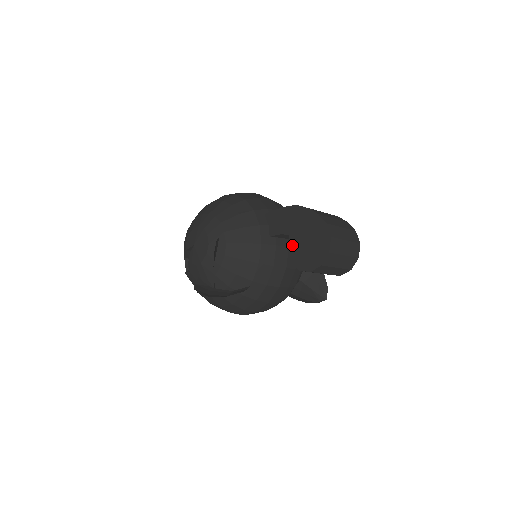
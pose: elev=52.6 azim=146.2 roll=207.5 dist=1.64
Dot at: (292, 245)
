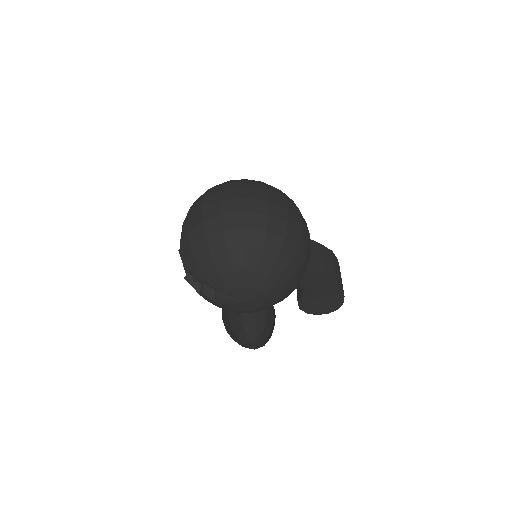
Dot at: (309, 297)
